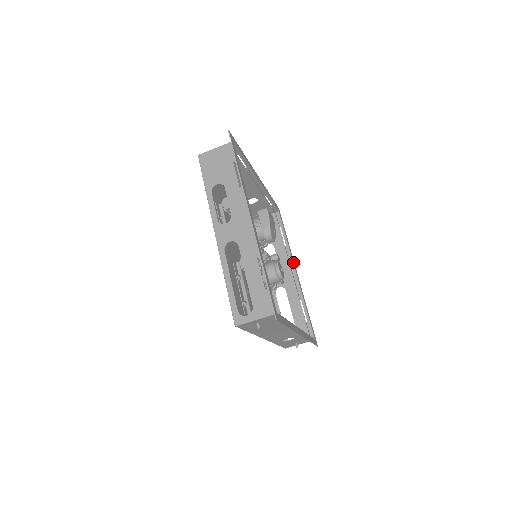
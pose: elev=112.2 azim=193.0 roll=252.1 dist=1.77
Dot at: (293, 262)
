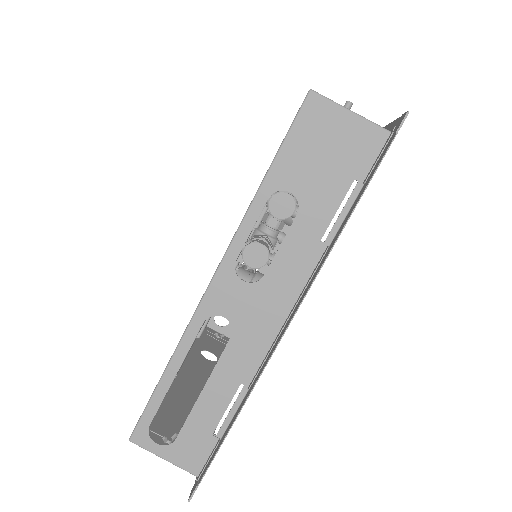
Dot at: occluded
